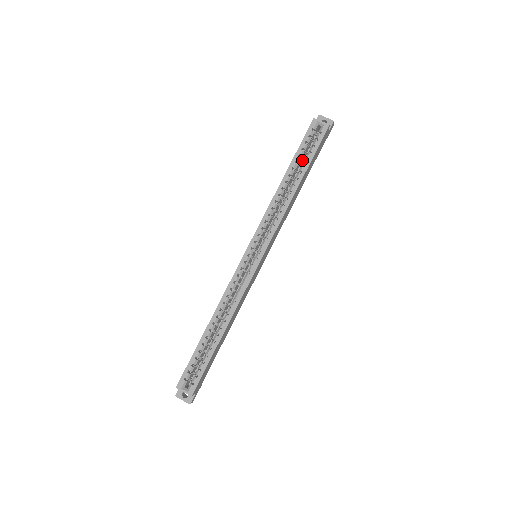
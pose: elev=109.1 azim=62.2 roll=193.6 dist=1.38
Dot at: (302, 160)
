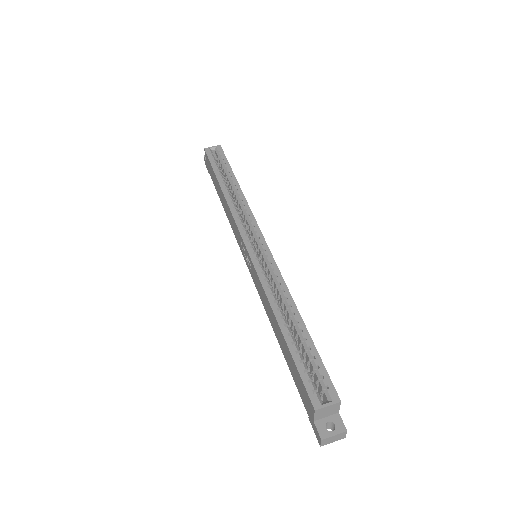
Dot at: (222, 175)
